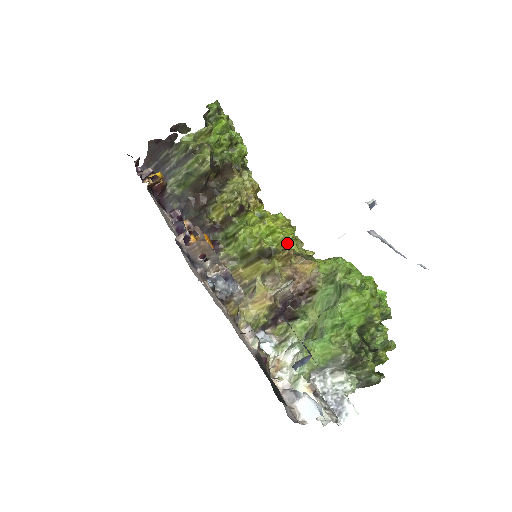
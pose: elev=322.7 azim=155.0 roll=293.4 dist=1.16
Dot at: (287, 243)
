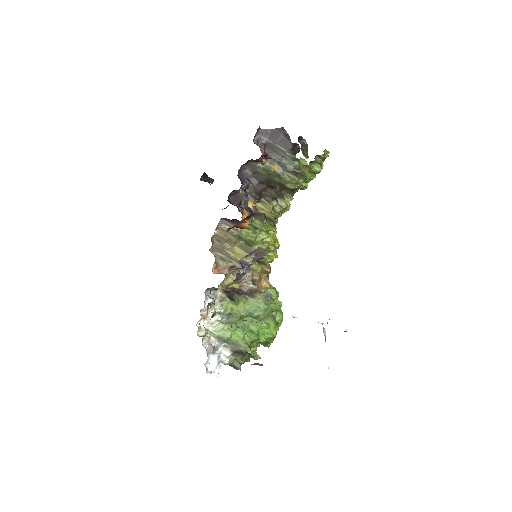
Dot at: (271, 262)
